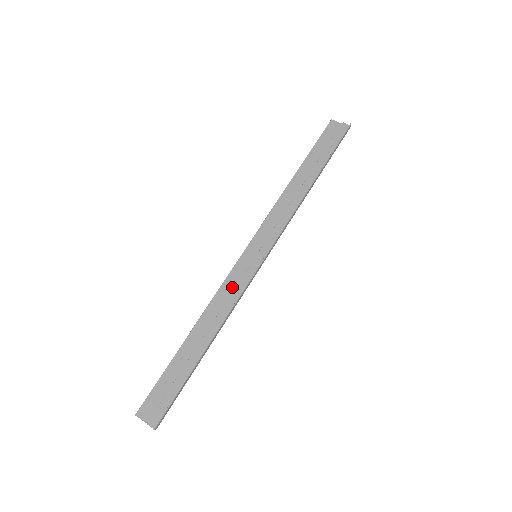
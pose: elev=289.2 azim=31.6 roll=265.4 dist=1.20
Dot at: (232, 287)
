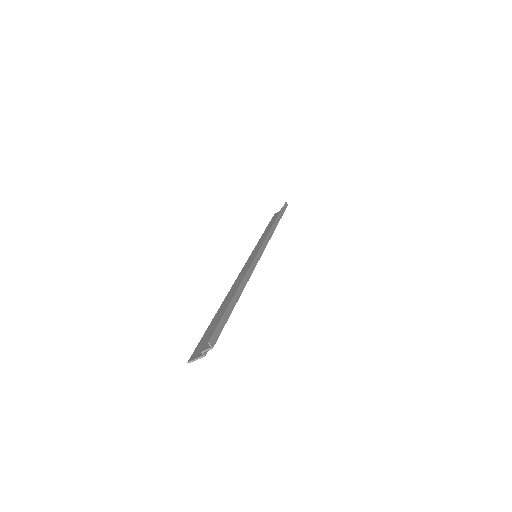
Dot at: occluded
